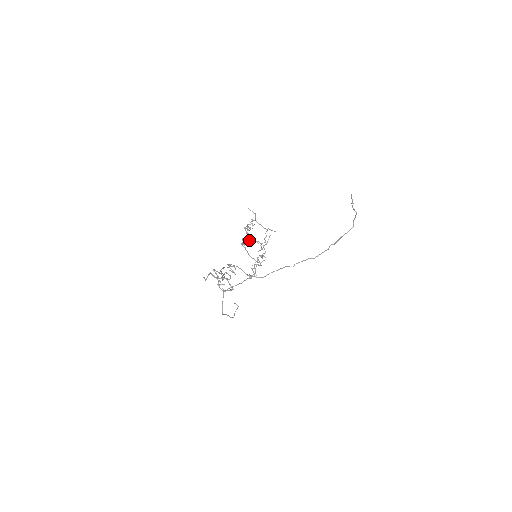
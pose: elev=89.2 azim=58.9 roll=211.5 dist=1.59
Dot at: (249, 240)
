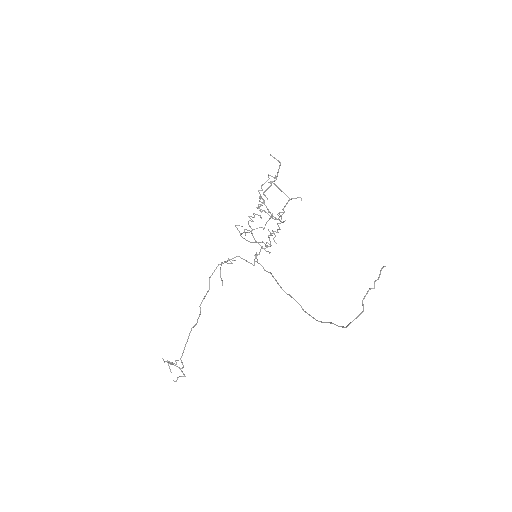
Dot at: occluded
